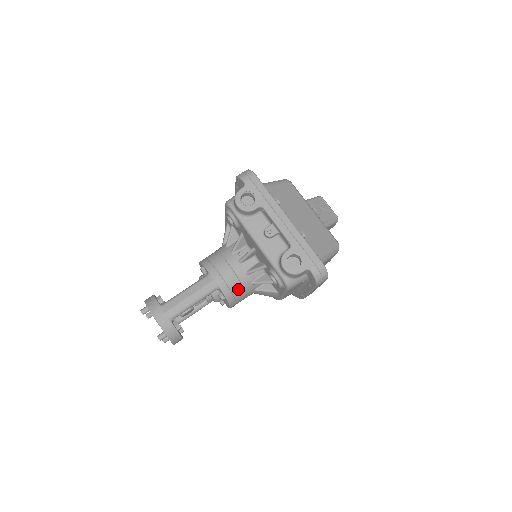
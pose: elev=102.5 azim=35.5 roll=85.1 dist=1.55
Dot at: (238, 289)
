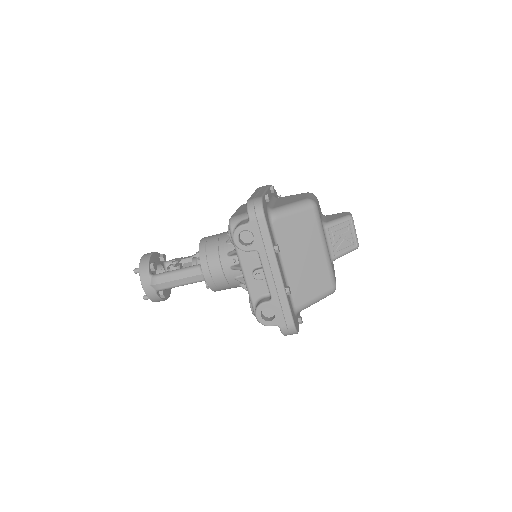
Dot at: (224, 286)
